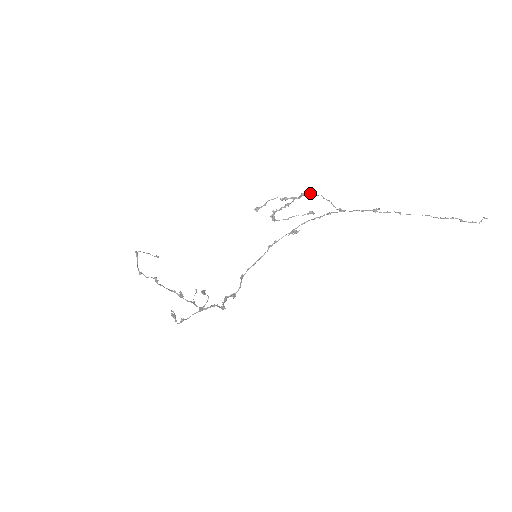
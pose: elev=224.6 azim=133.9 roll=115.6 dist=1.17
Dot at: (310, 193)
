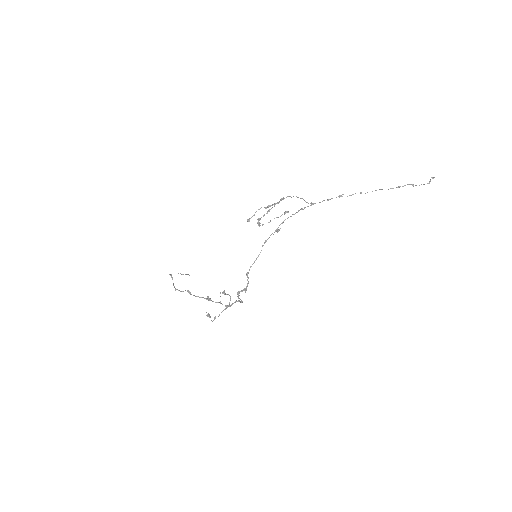
Dot at: occluded
